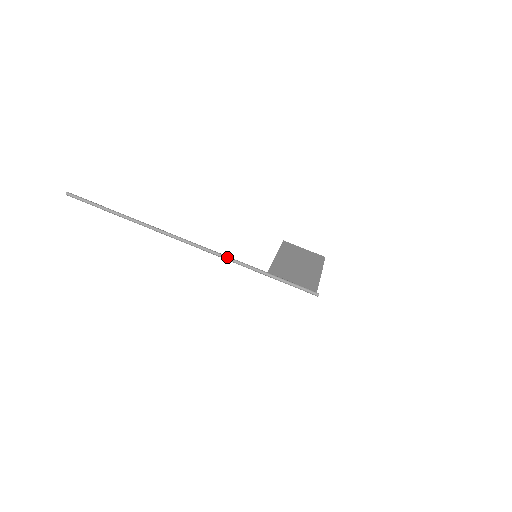
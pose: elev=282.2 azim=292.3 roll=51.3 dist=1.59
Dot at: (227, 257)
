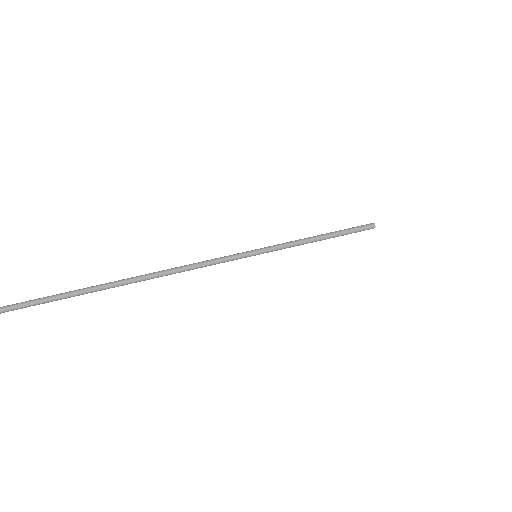
Dot at: (219, 258)
